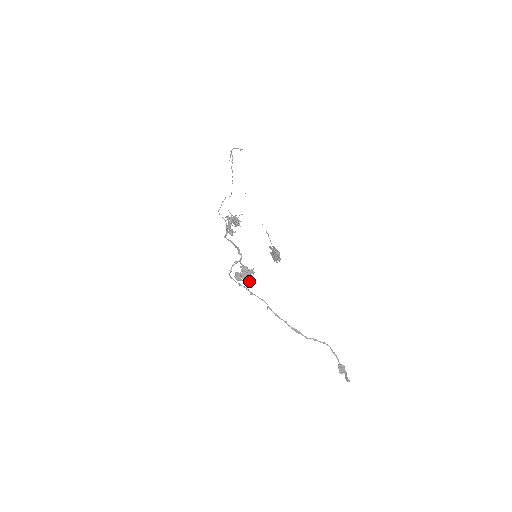
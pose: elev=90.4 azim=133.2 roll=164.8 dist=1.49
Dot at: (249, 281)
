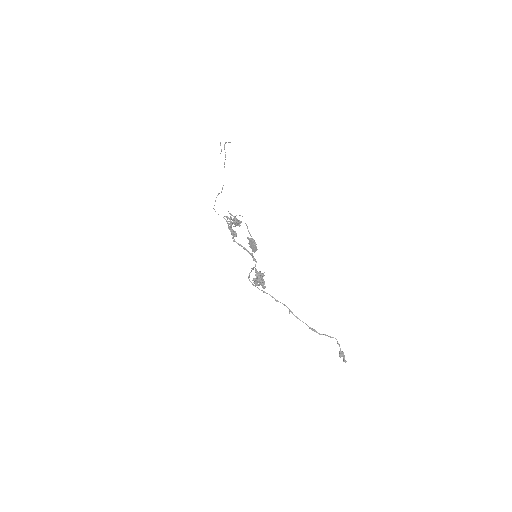
Dot at: (263, 285)
